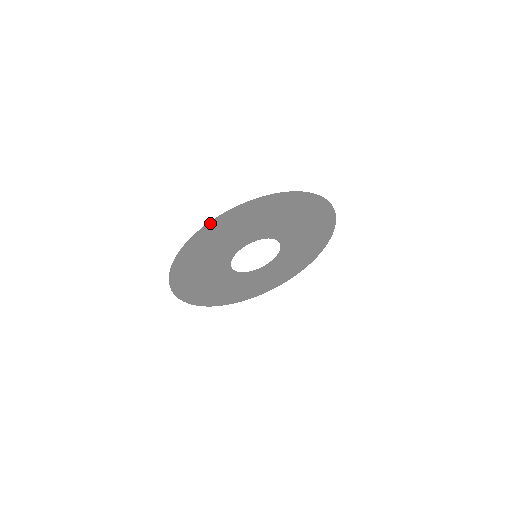
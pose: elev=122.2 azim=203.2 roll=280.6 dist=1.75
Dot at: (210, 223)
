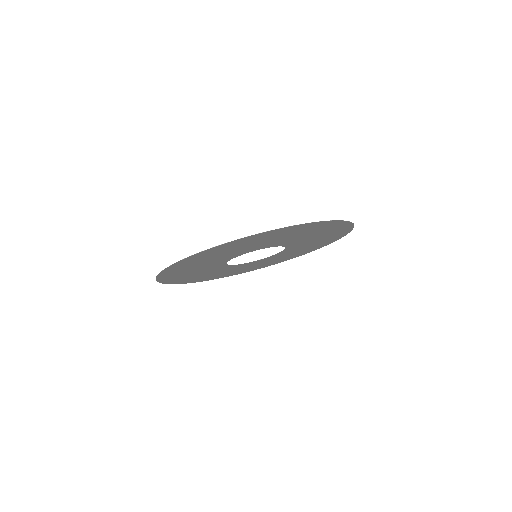
Dot at: (269, 231)
